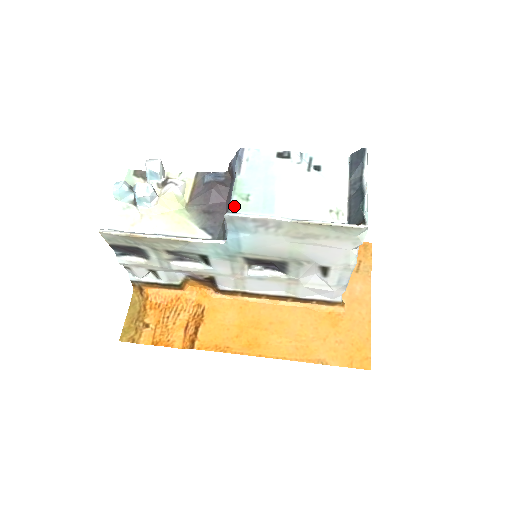
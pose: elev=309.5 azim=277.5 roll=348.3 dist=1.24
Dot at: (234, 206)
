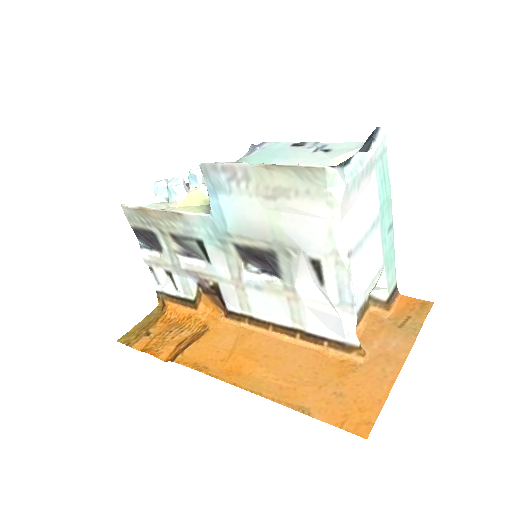
Dot at: occluded
